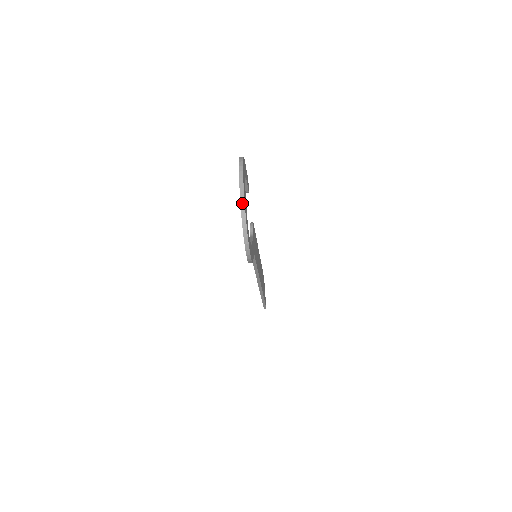
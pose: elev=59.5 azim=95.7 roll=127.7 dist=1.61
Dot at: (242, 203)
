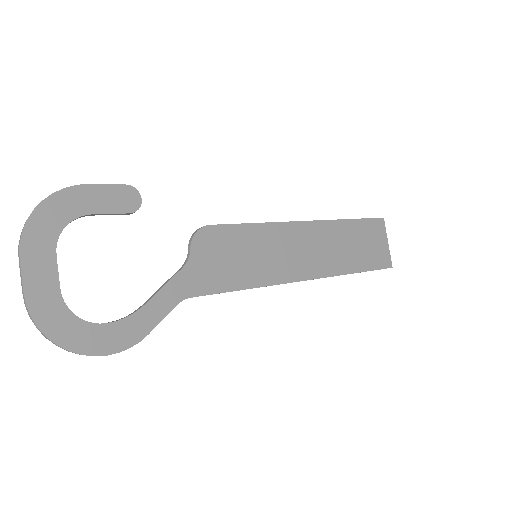
Dot at: (25, 303)
